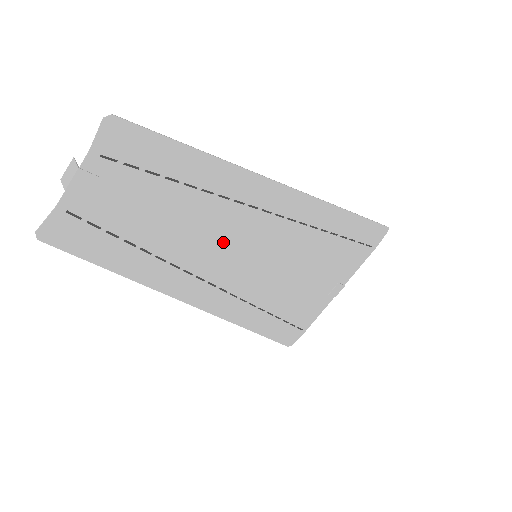
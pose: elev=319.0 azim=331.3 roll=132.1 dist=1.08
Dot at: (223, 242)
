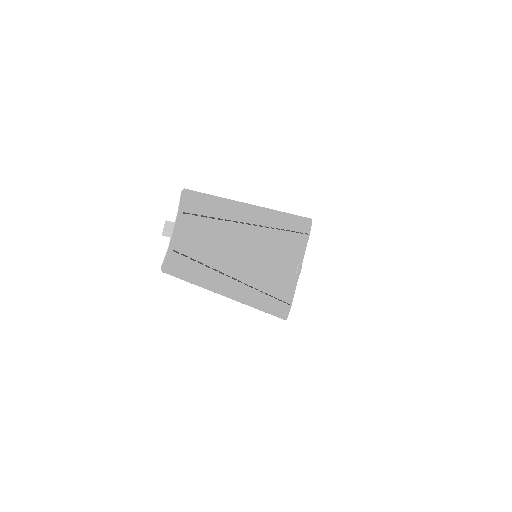
Dot at: (240, 251)
